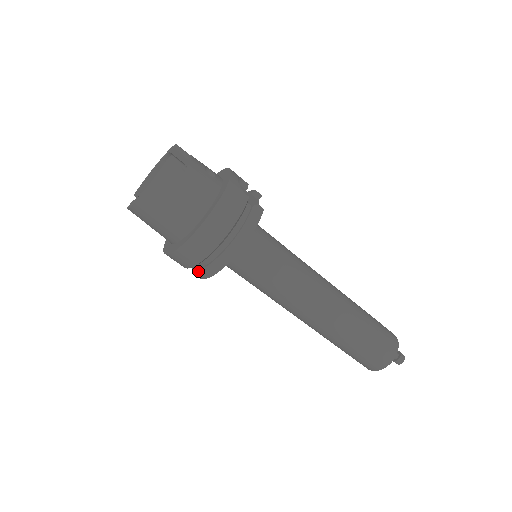
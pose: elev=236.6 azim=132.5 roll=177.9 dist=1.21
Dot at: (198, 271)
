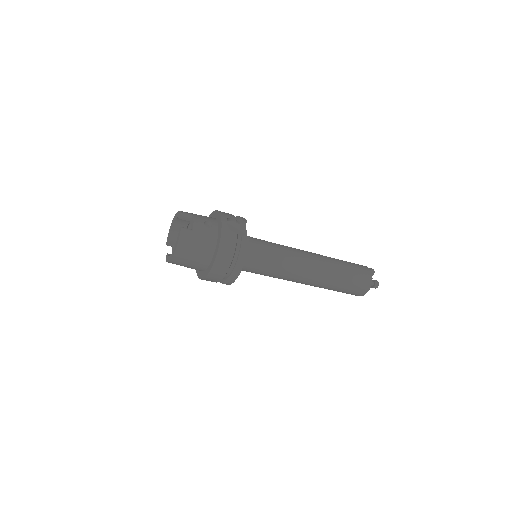
Dot at: (221, 282)
